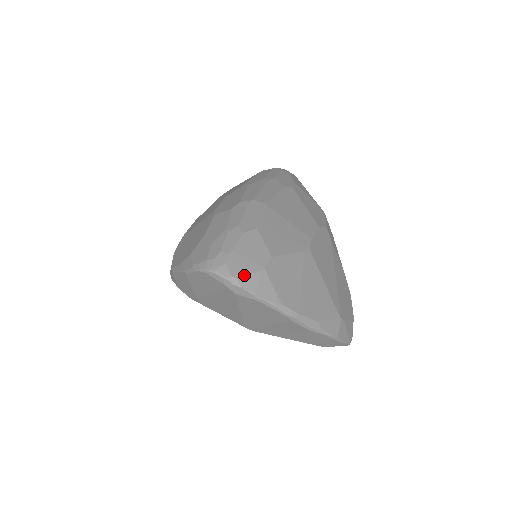
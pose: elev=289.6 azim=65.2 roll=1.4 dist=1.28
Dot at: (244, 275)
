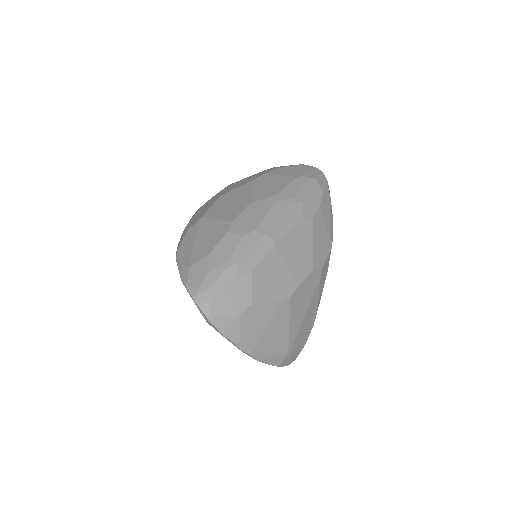
Dot at: (220, 316)
